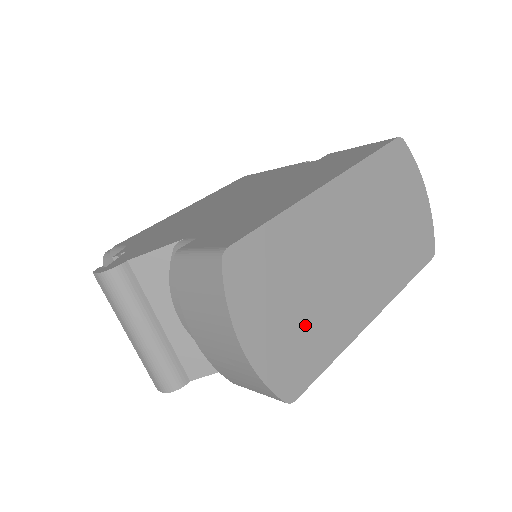
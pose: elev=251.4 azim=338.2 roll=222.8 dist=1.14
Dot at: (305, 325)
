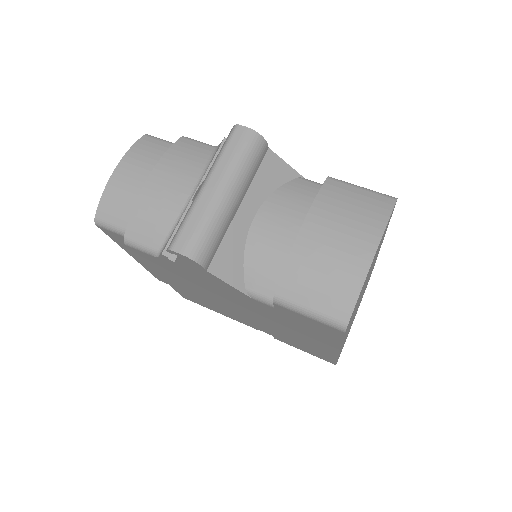
Dot at: occluded
